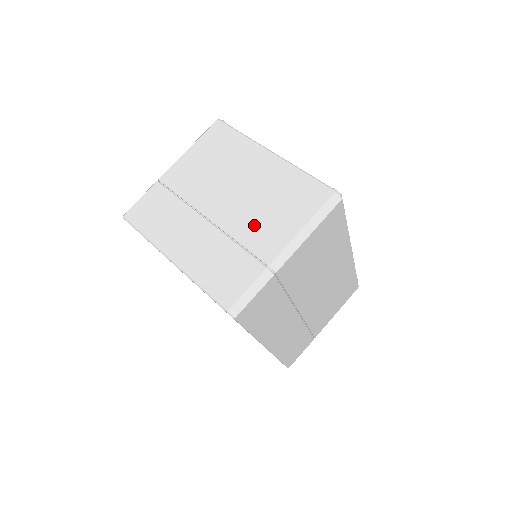
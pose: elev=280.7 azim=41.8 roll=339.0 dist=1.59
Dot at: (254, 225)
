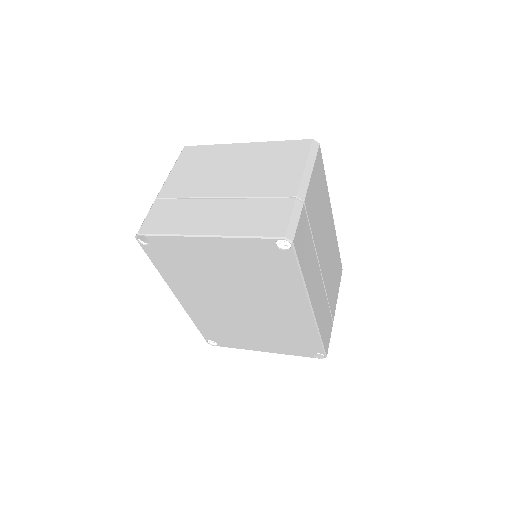
Dot at: (265, 182)
